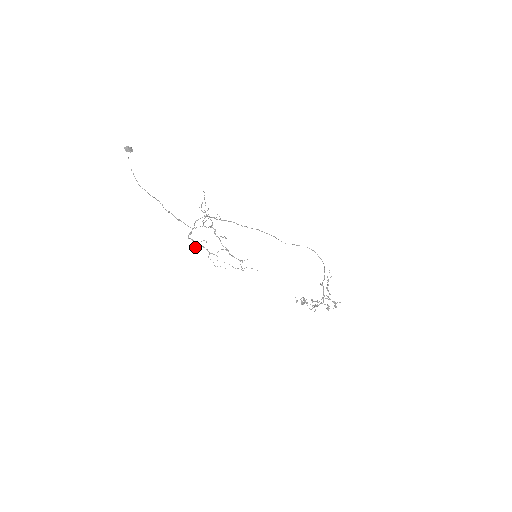
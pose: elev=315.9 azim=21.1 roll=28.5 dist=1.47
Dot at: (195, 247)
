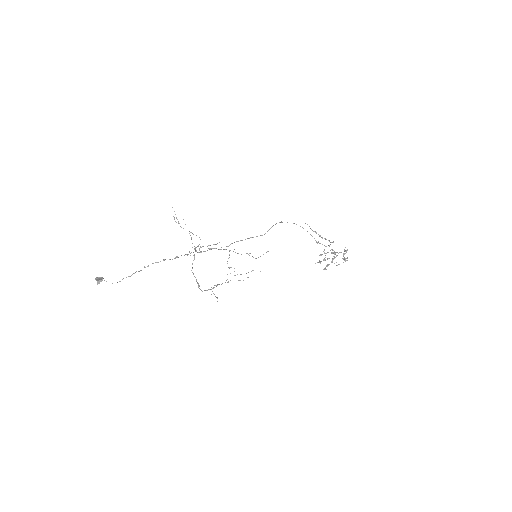
Dot at: occluded
